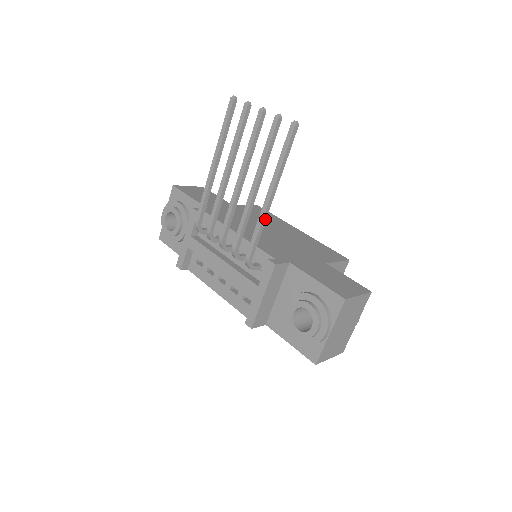
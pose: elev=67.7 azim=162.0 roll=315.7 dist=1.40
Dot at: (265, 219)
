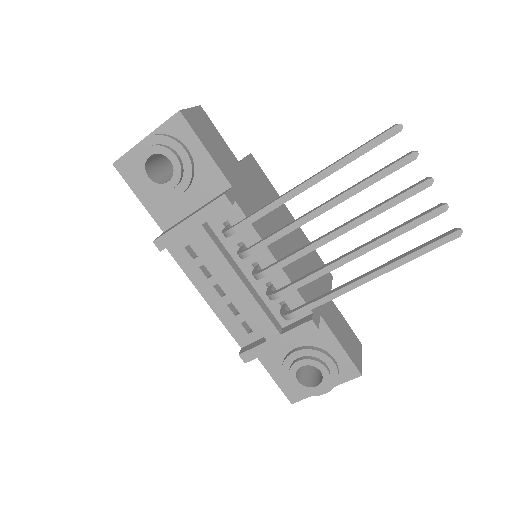
Dot at: (343, 291)
